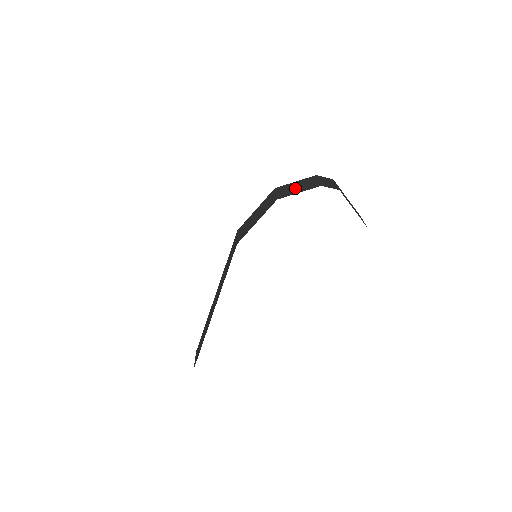
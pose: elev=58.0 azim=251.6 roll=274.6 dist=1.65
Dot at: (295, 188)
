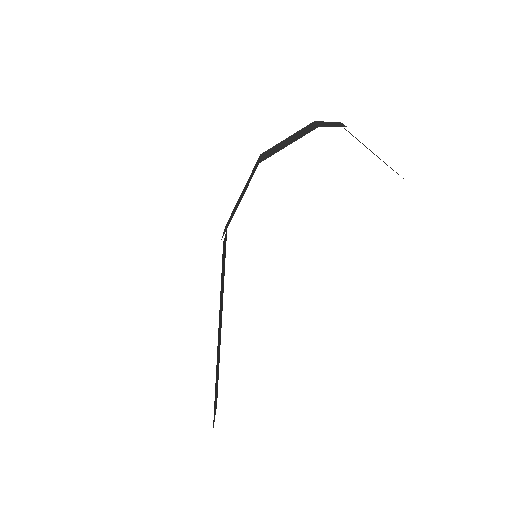
Dot at: (284, 143)
